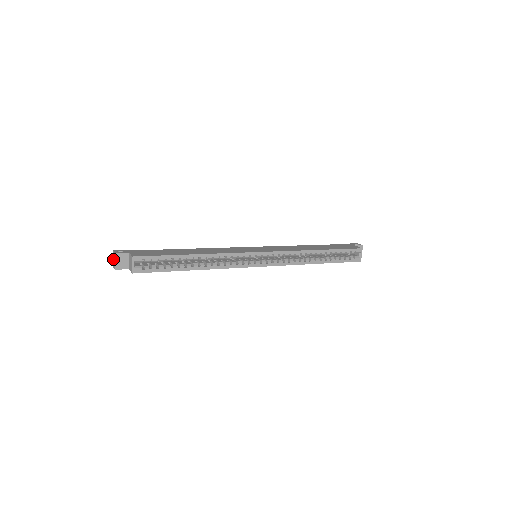
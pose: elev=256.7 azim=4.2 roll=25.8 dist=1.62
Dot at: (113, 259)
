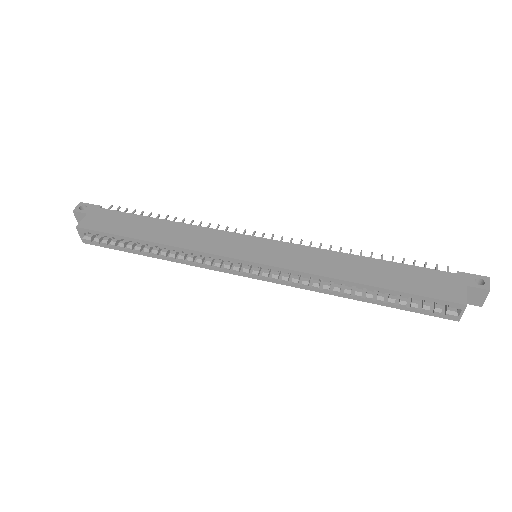
Dot at: occluded
